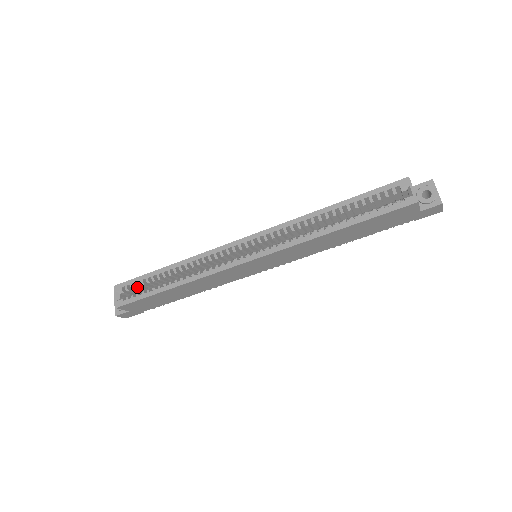
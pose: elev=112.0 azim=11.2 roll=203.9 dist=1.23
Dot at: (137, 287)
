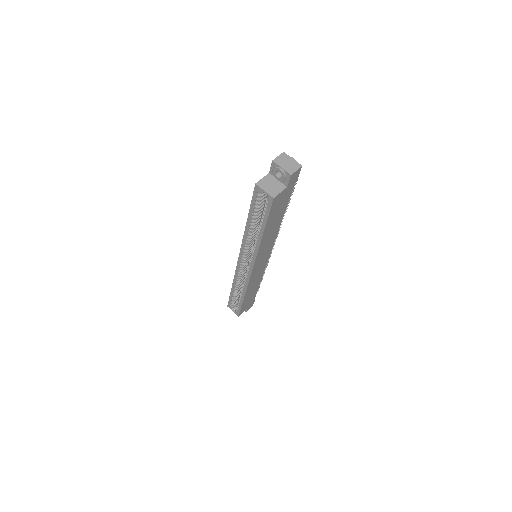
Dot at: (234, 302)
